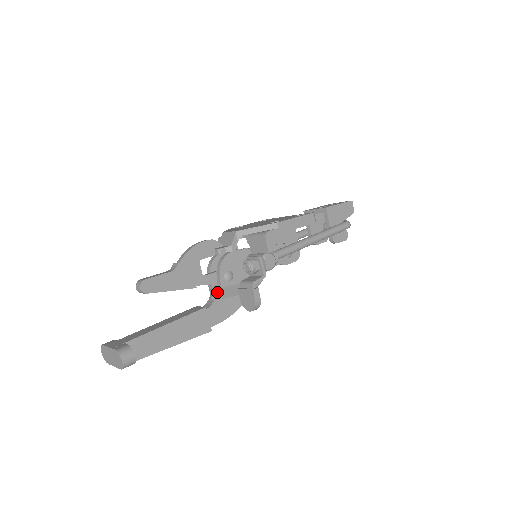
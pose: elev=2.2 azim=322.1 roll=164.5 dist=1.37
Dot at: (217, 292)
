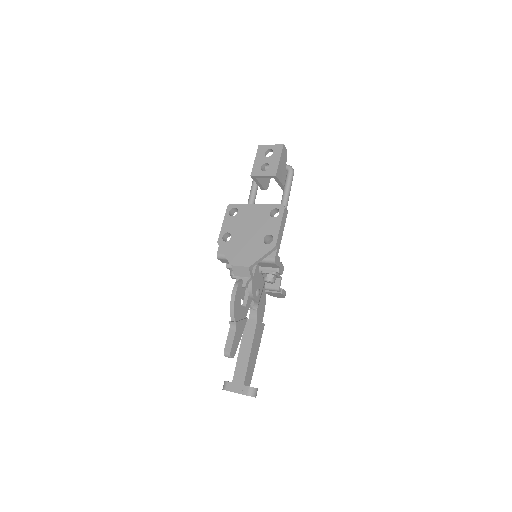
Dot at: (256, 305)
